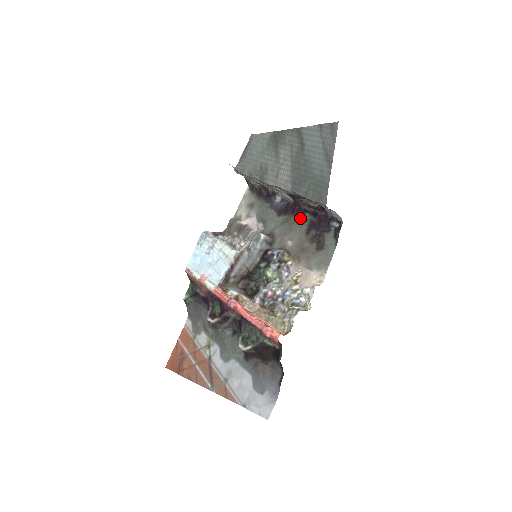
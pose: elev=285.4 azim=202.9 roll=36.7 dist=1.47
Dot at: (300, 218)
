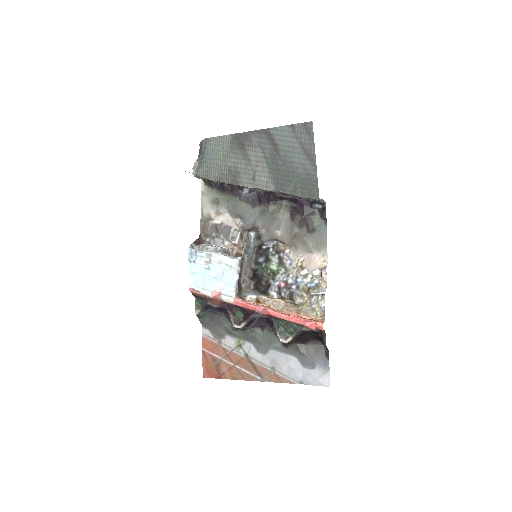
Dot at: (278, 206)
